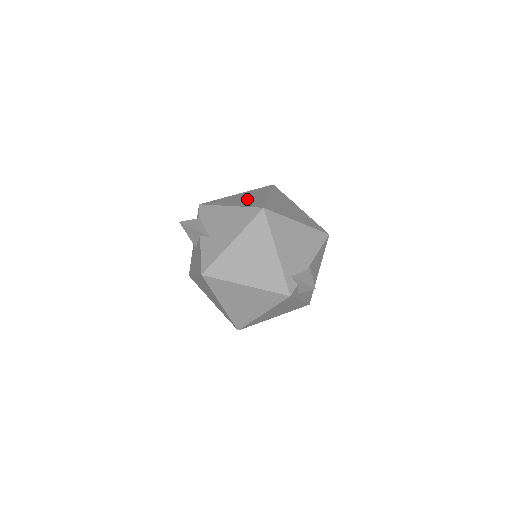
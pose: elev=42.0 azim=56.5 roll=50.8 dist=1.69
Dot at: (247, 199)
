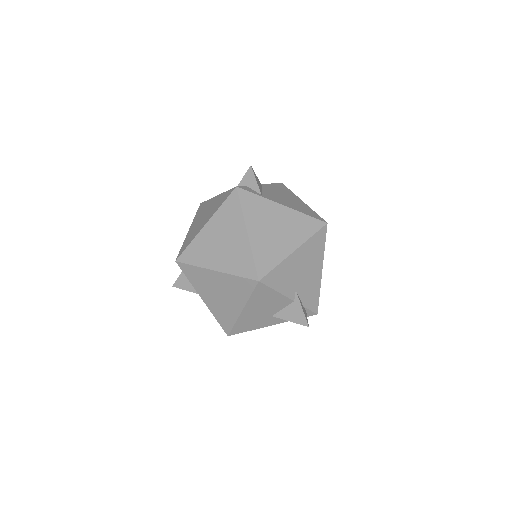
Dot at: occluded
